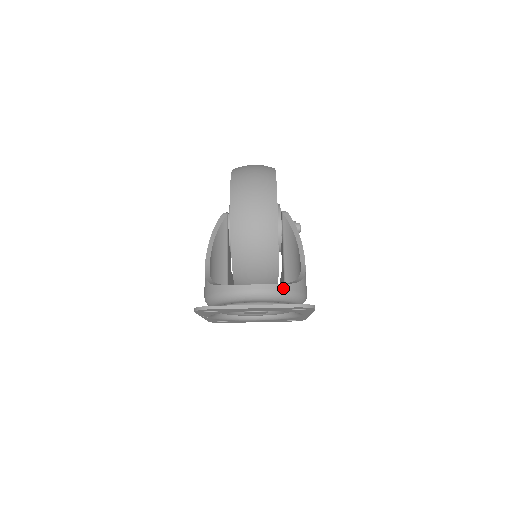
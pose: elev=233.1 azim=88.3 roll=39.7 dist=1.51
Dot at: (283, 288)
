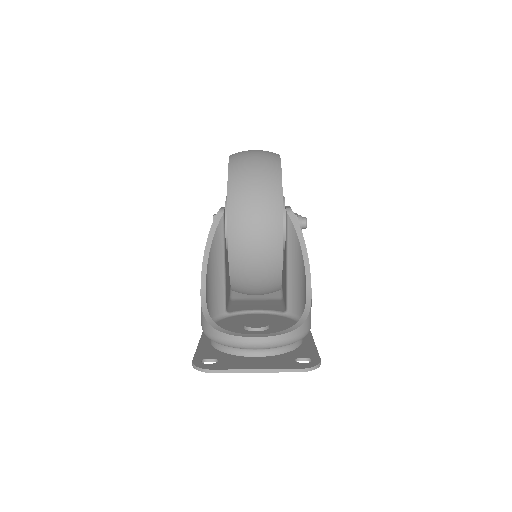
Dot at: (287, 337)
